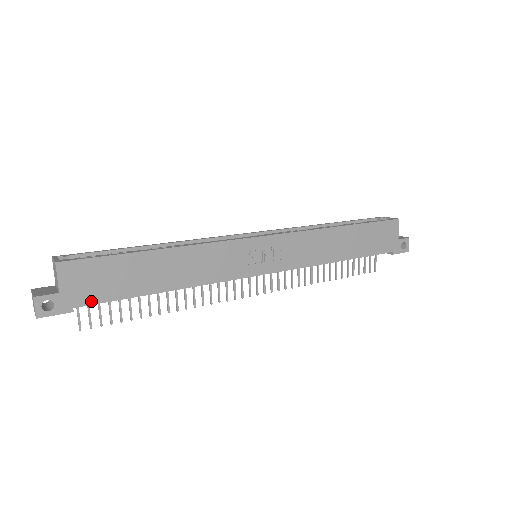
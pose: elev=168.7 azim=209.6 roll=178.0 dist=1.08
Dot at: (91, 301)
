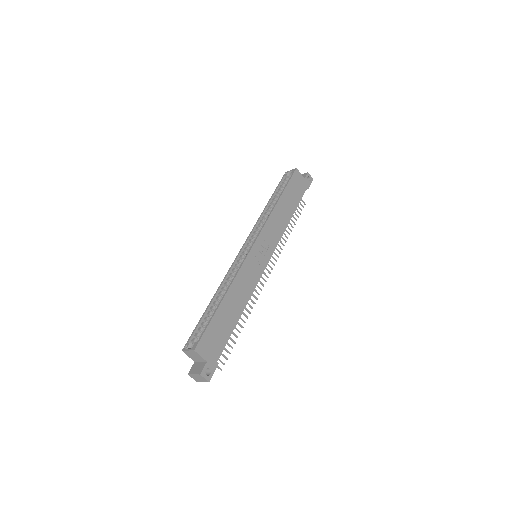
Dot at: (220, 351)
